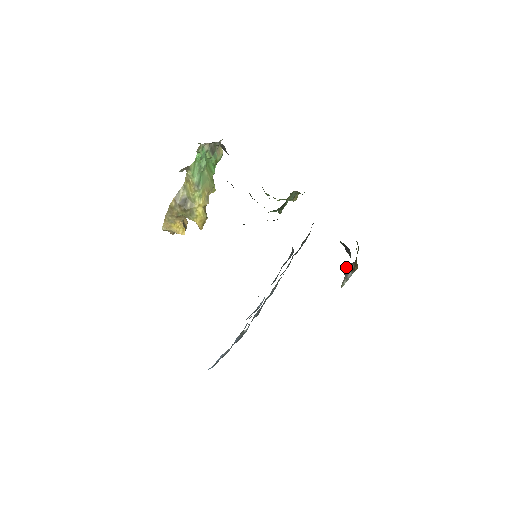
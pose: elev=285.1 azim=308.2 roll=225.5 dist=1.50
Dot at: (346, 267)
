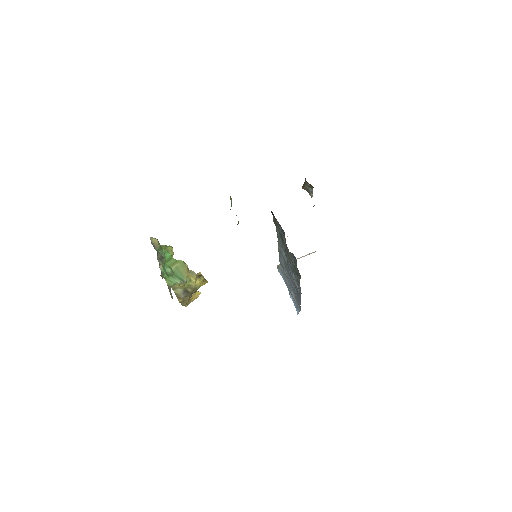
Dot at: (303, 187)
